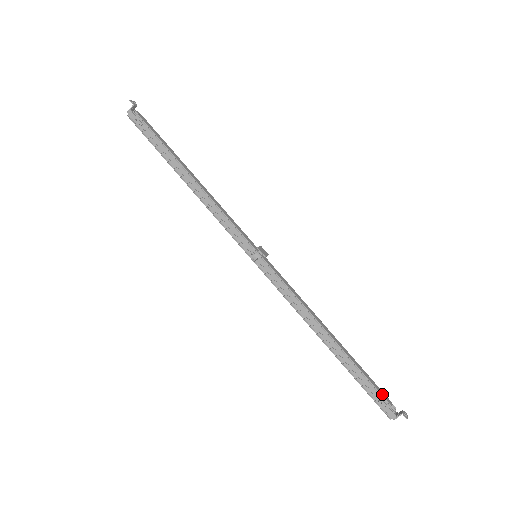
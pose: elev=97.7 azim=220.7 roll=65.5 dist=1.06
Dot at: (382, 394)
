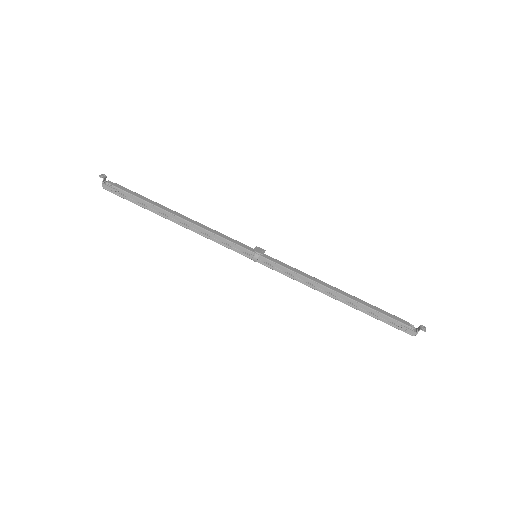
Dot at: (399, 320)
